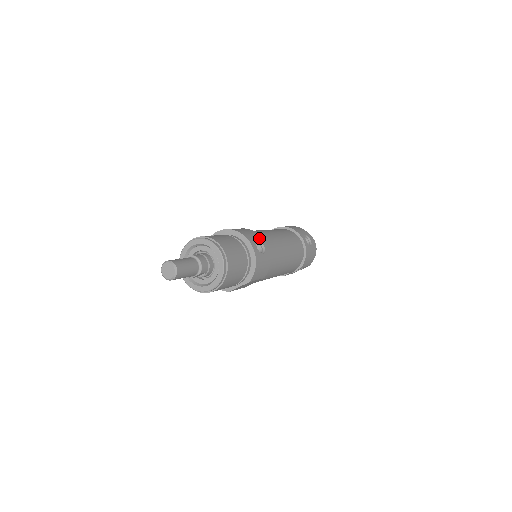
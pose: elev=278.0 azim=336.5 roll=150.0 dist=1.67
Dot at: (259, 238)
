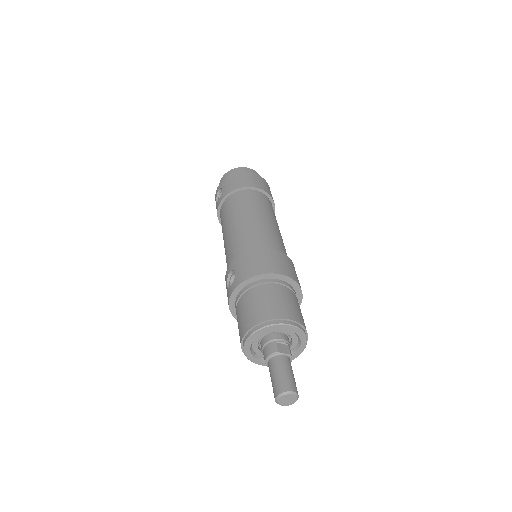
Dot at: occluded
